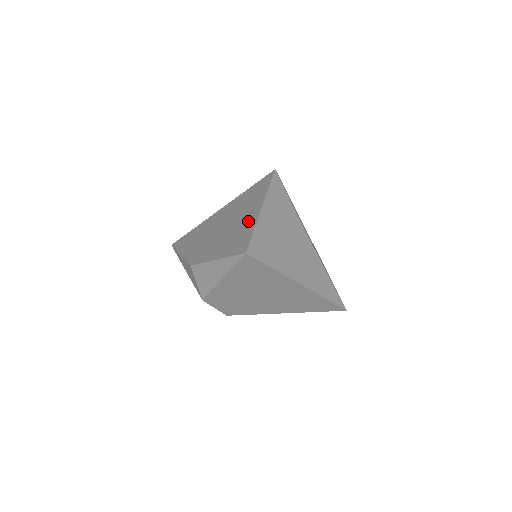
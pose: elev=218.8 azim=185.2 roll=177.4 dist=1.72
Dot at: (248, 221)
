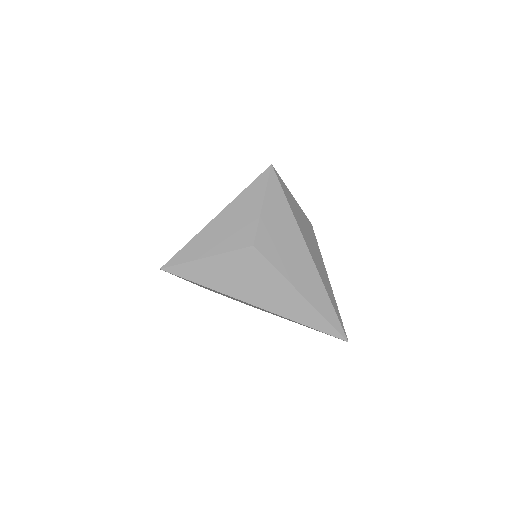
Dot at: occluded
